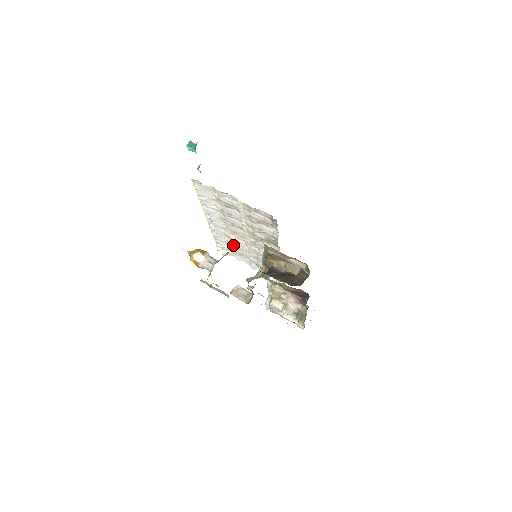
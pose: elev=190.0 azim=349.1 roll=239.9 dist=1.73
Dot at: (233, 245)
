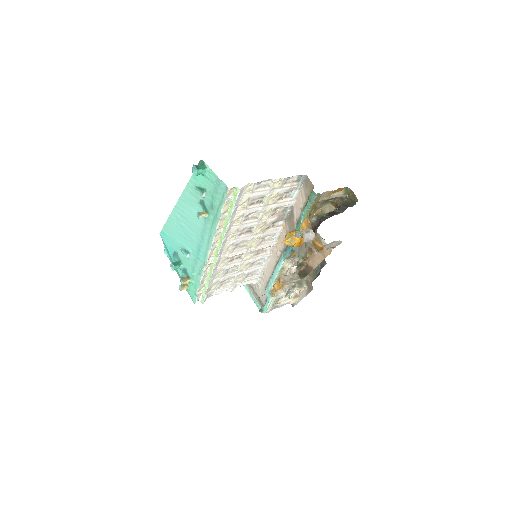
Dot at: (223, 272)
